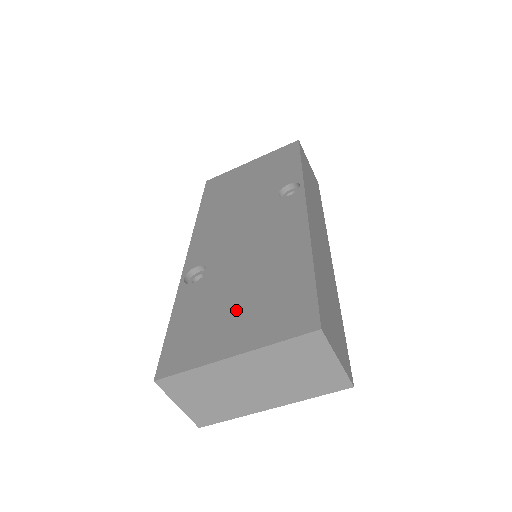
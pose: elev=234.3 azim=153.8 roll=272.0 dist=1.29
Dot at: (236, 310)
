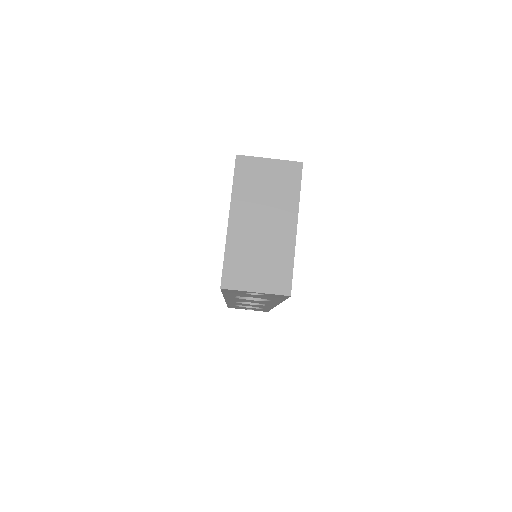
Dot at: occluded
